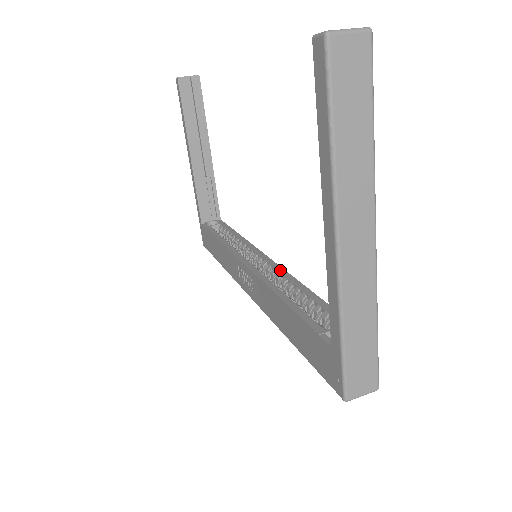
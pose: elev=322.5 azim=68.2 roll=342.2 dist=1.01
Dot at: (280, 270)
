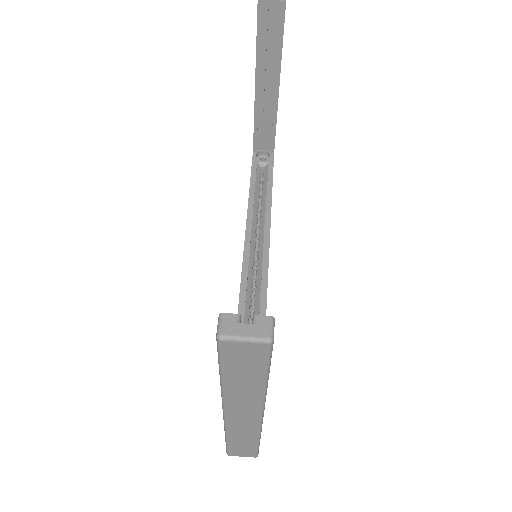
Dot at: (263, 289)
